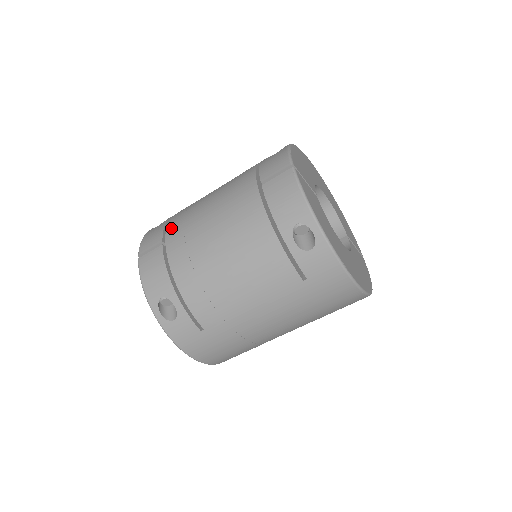
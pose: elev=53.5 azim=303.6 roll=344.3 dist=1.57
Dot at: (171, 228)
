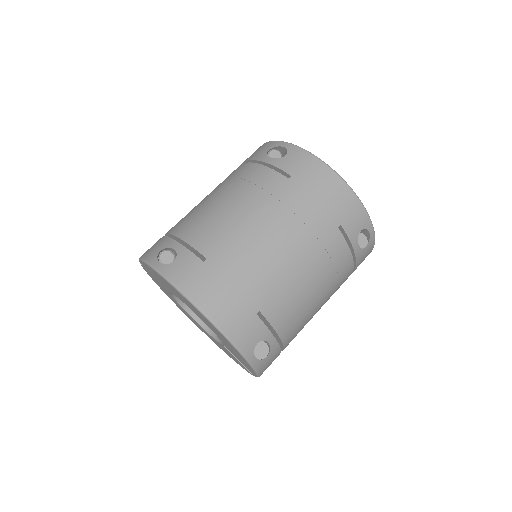
Dot at: occluded
